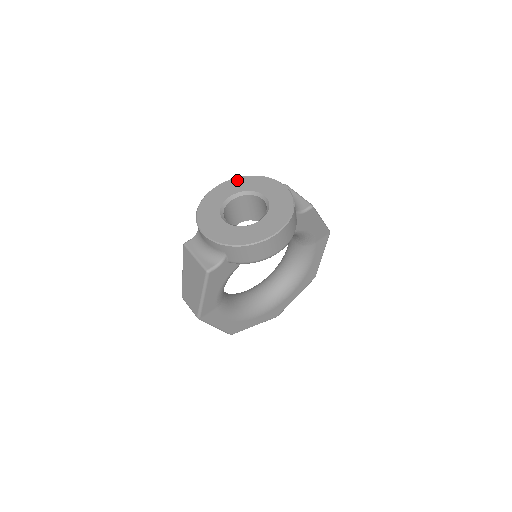
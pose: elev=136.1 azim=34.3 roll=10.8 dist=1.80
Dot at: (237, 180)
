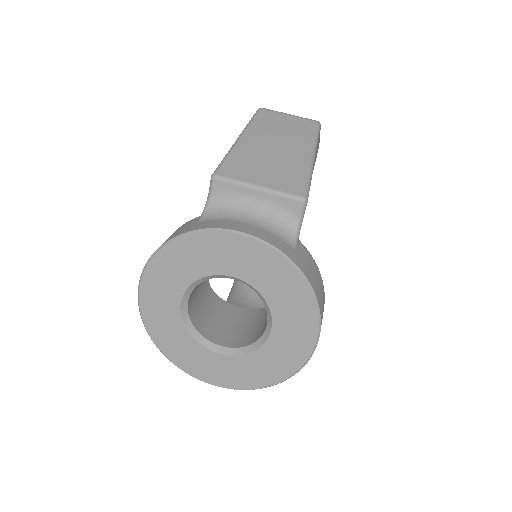
Dot at: (155, 268)
